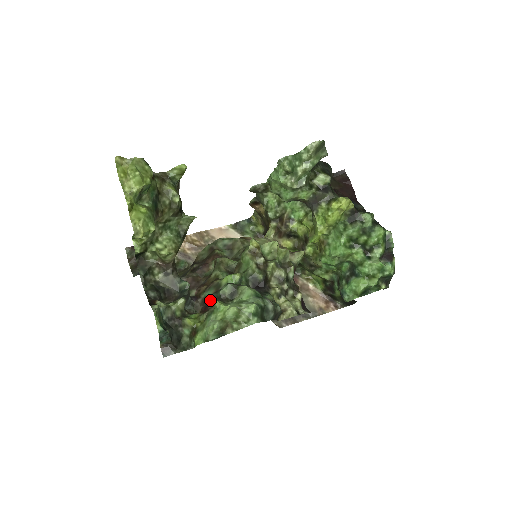
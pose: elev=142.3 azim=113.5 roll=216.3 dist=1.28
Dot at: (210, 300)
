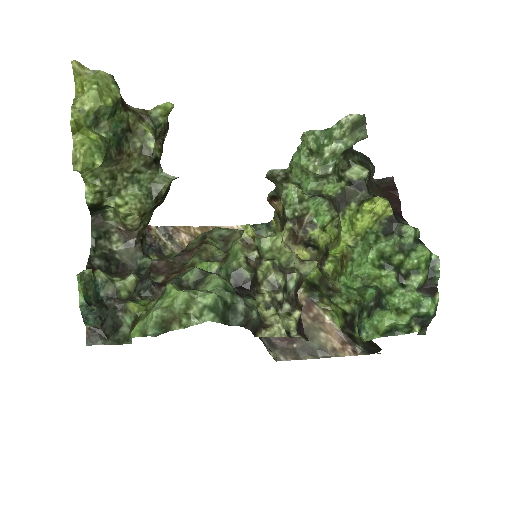
Dot at: occluded
